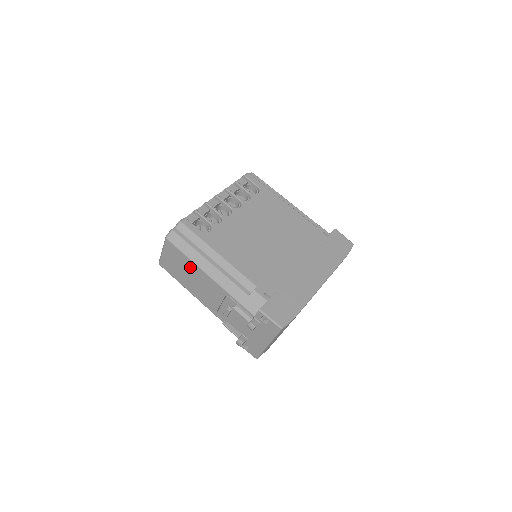
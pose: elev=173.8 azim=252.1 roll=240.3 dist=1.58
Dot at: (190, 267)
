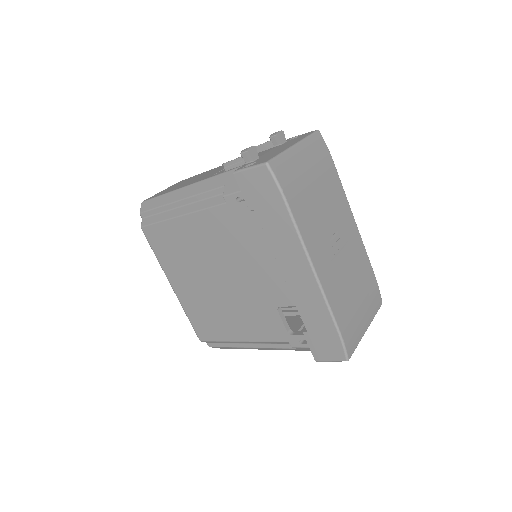
Dot at: occluded
